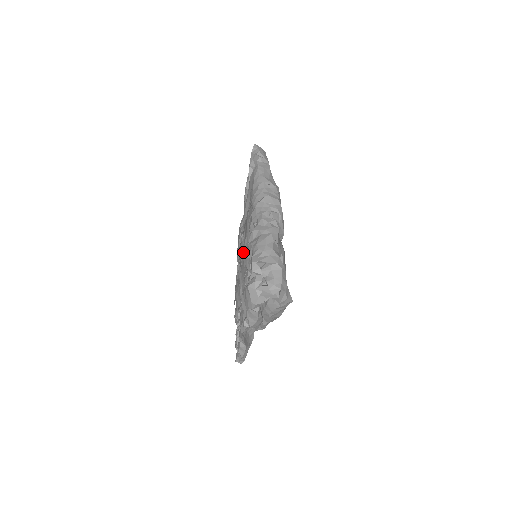
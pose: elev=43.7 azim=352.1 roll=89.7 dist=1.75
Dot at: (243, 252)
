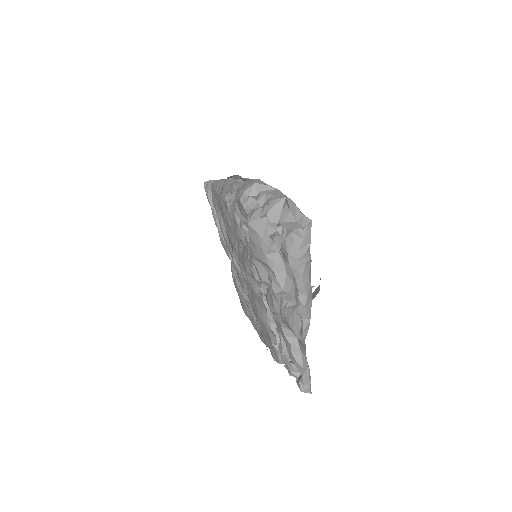
Dot at: occluded
